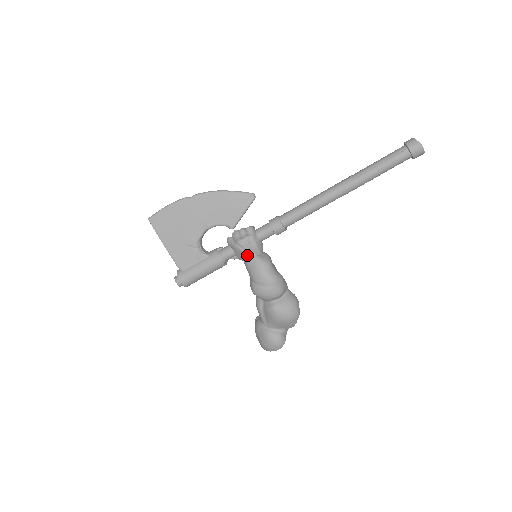
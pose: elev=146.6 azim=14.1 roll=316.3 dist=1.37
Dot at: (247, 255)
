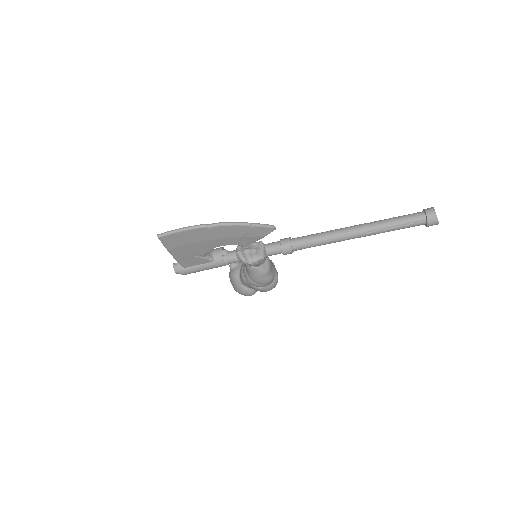
Dot at: (252, 266)
